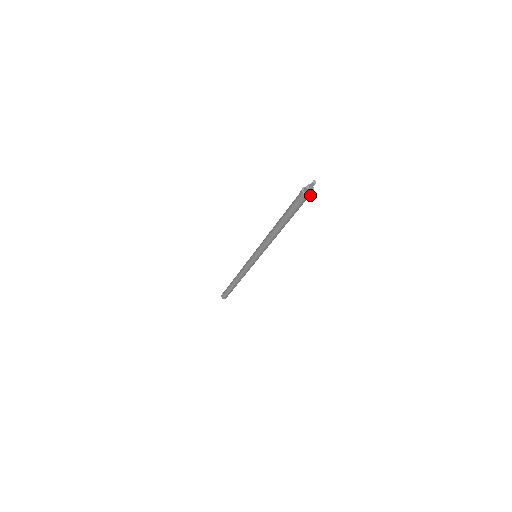
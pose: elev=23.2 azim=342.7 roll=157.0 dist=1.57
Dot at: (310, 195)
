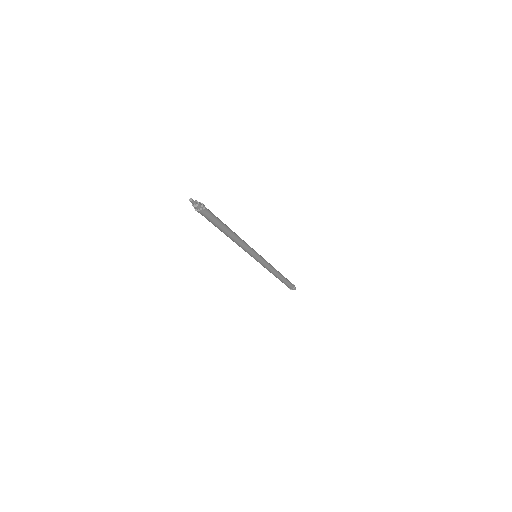
Dot at: (203, 206)
